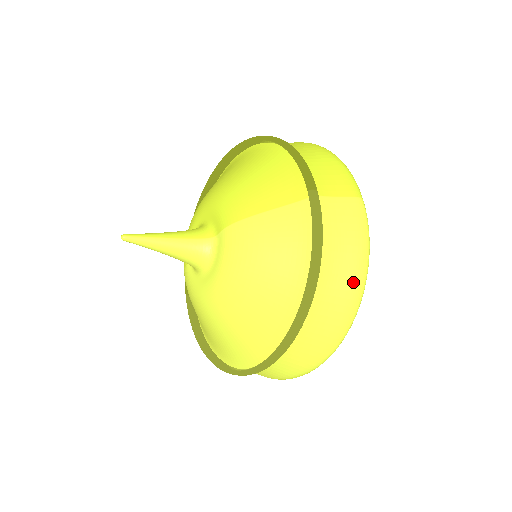
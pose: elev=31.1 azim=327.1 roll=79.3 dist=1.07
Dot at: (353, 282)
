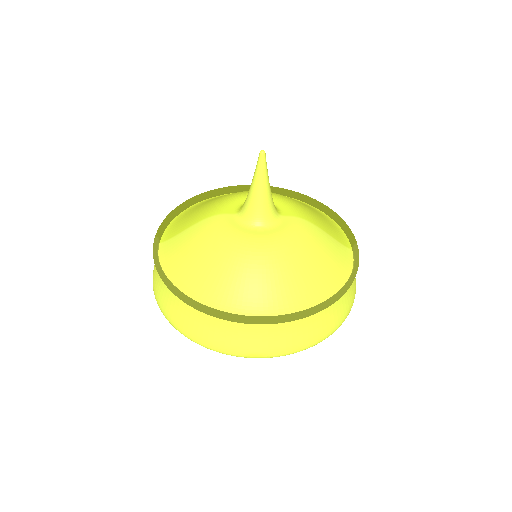
Dot at: (345, 313)
